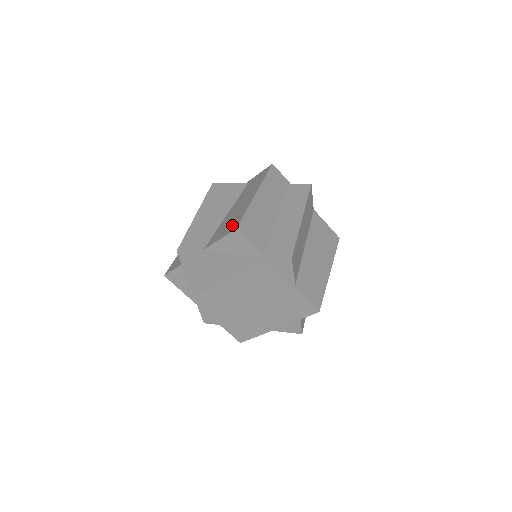
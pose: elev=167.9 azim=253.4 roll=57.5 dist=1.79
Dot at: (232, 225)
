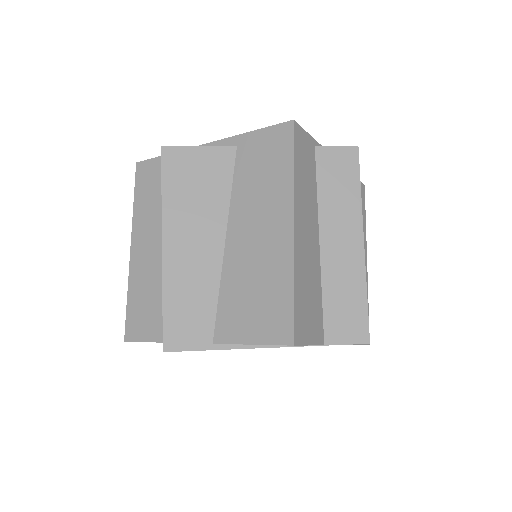
Dot at: (271, 317)
